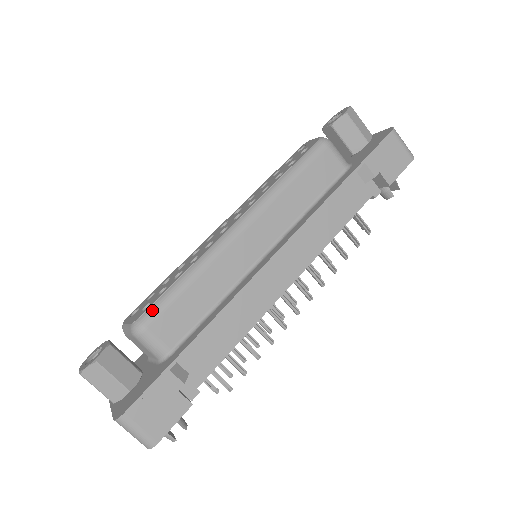
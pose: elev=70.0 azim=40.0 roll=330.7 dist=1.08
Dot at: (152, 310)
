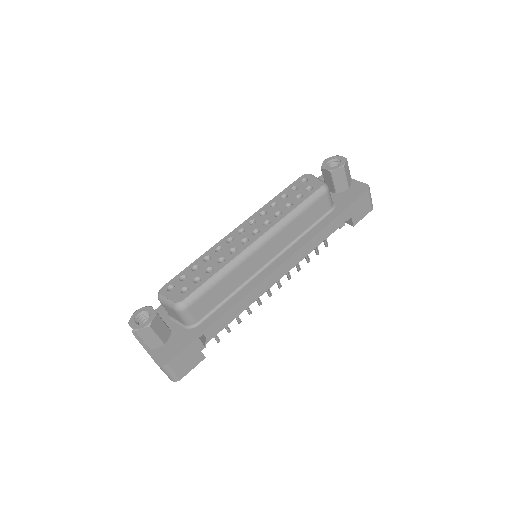
Dot at: (193, 296)
